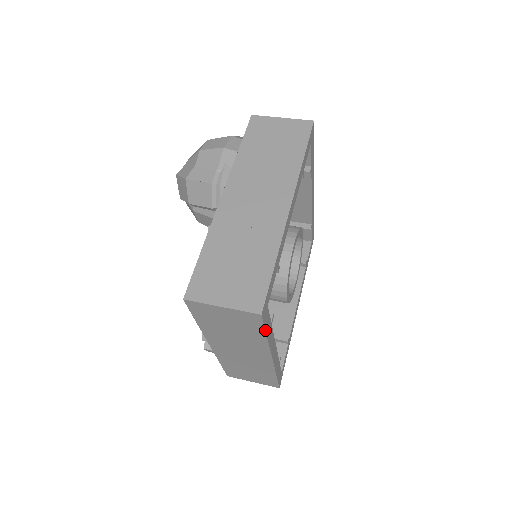
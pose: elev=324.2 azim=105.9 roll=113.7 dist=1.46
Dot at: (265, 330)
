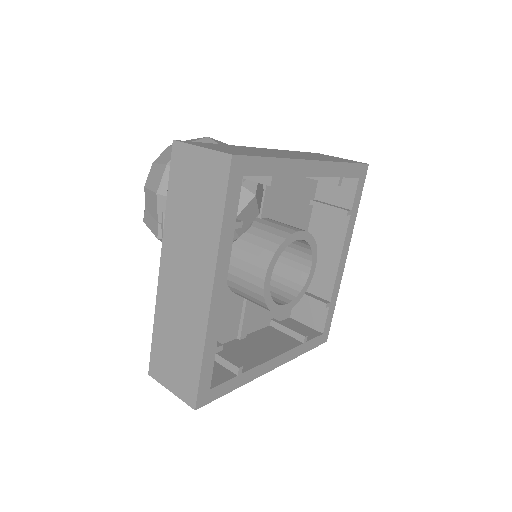
Dot at: occluded
